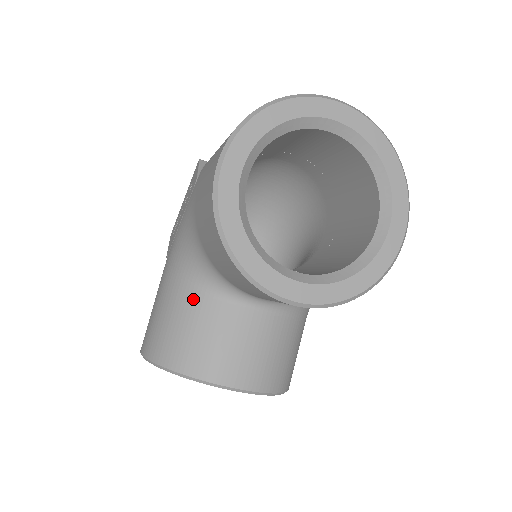
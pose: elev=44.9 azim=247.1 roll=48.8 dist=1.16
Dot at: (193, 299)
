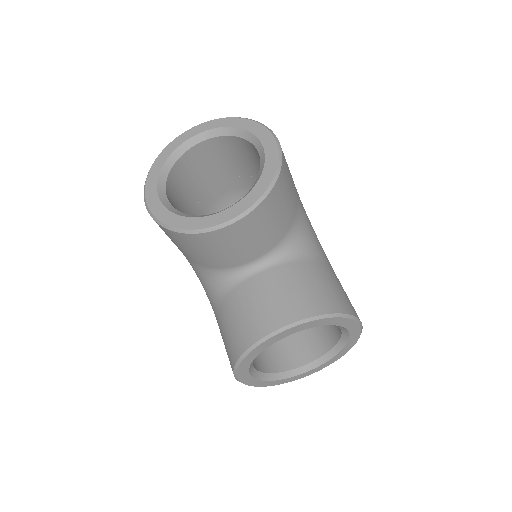
Dot at: (224, 304)
